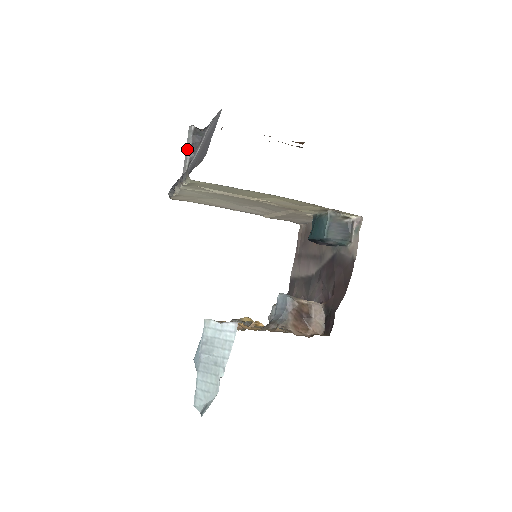
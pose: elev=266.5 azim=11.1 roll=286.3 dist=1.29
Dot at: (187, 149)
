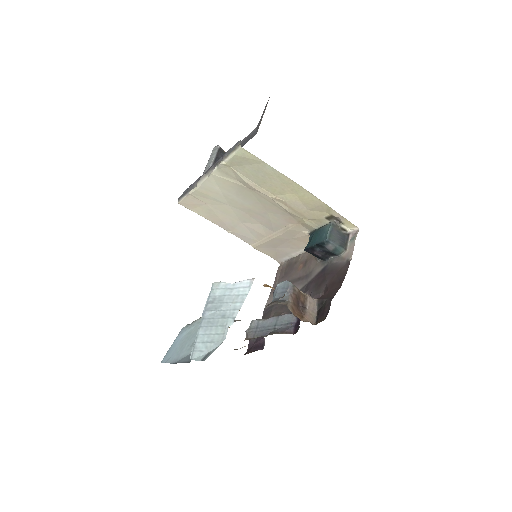
Dot at: (210, 161)
